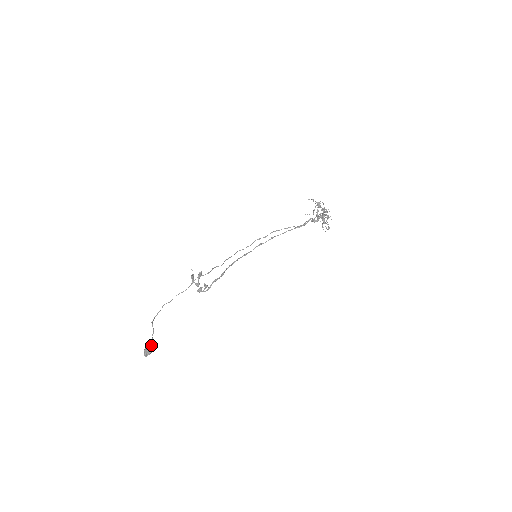
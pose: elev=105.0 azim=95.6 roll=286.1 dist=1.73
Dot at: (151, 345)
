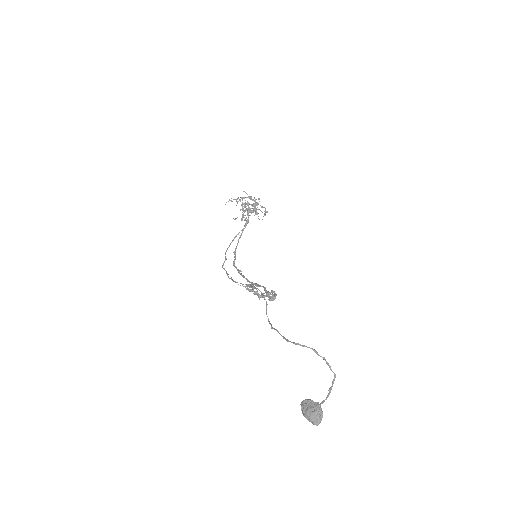
Dot at: (308, 400)
